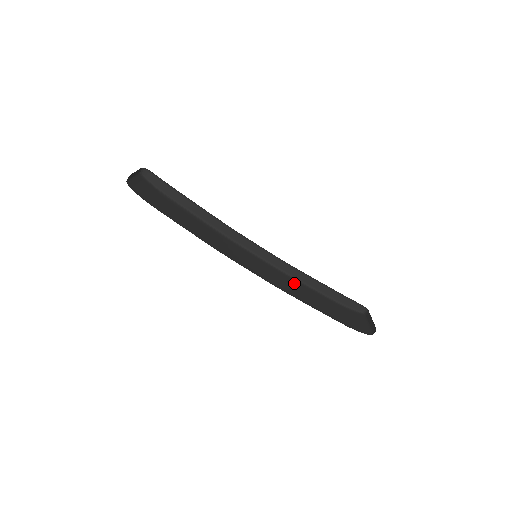
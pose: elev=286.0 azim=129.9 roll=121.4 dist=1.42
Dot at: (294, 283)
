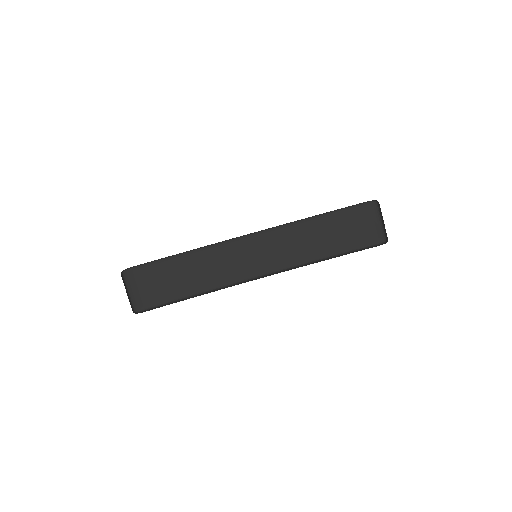
Dot at: (299, 231)
